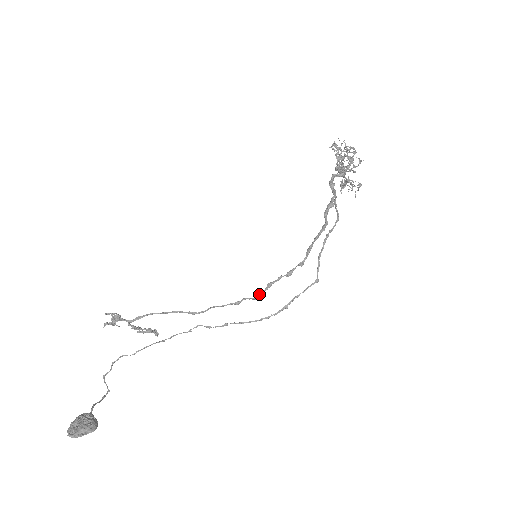
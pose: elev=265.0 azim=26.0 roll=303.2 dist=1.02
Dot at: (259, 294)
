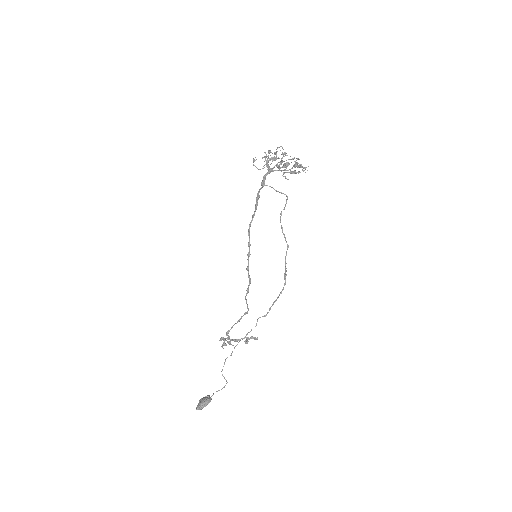
Dot at: occluded
